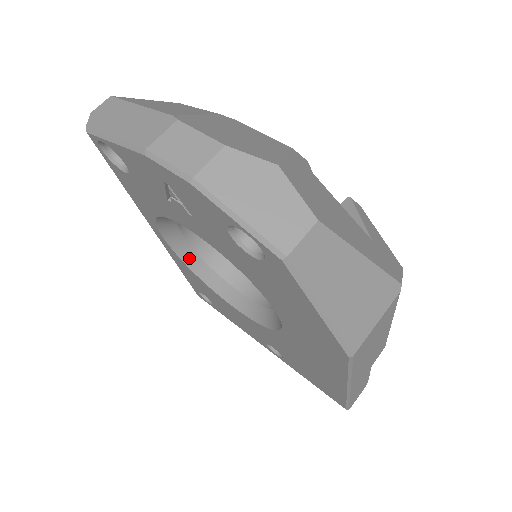
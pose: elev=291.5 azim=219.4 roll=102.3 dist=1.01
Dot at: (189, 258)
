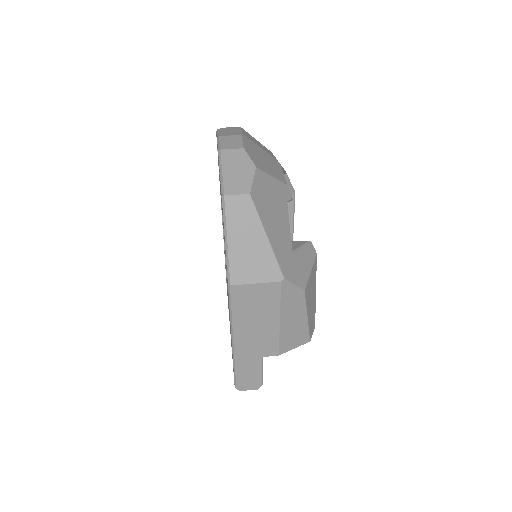
Dot at: occluded
